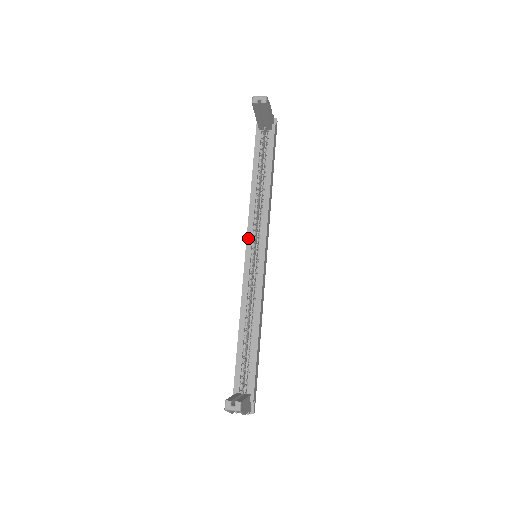
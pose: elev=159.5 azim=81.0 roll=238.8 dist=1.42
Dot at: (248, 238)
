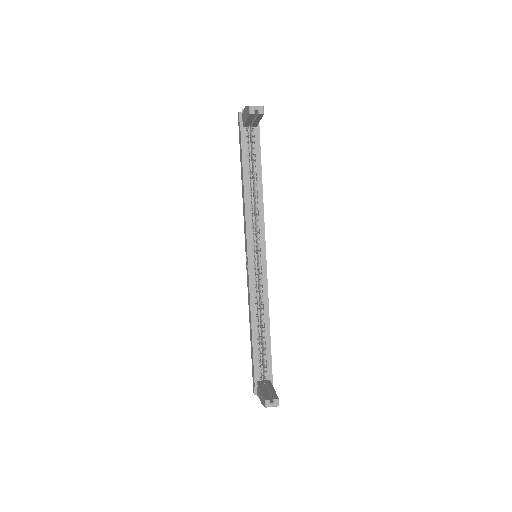
Dot at: (248, 241)
